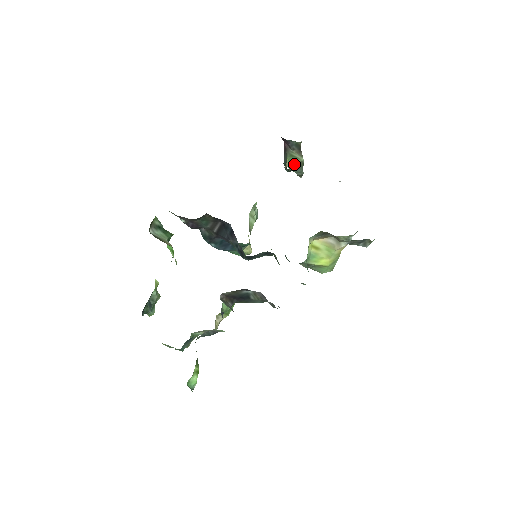
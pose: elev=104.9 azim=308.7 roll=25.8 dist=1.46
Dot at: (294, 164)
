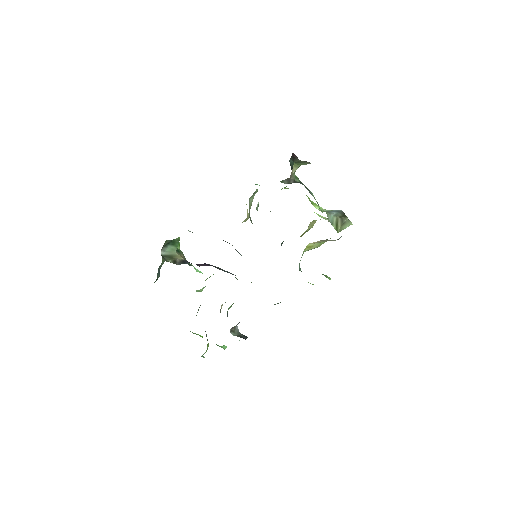
Dot at: (300, 165)
